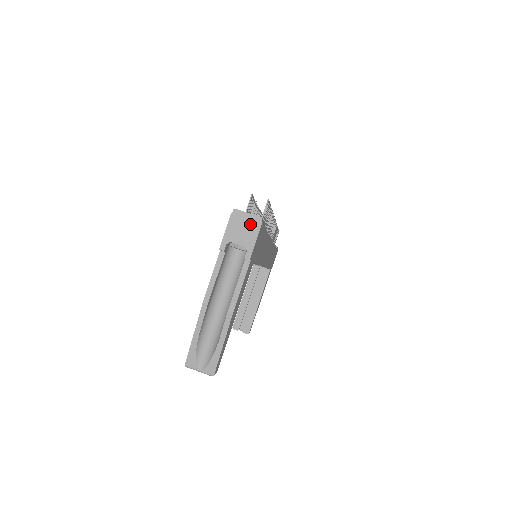
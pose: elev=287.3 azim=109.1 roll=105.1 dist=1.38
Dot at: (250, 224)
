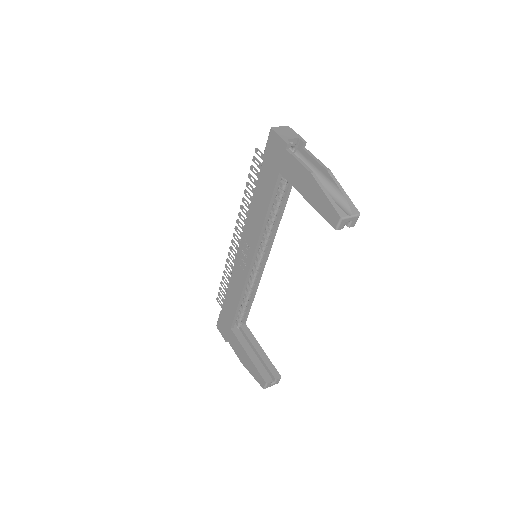
Dot at: (286, 130)
